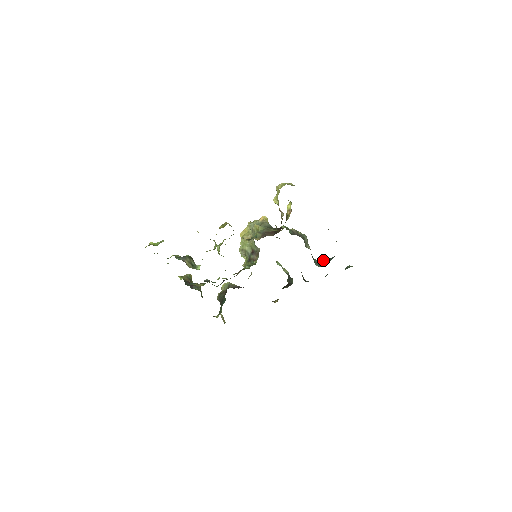
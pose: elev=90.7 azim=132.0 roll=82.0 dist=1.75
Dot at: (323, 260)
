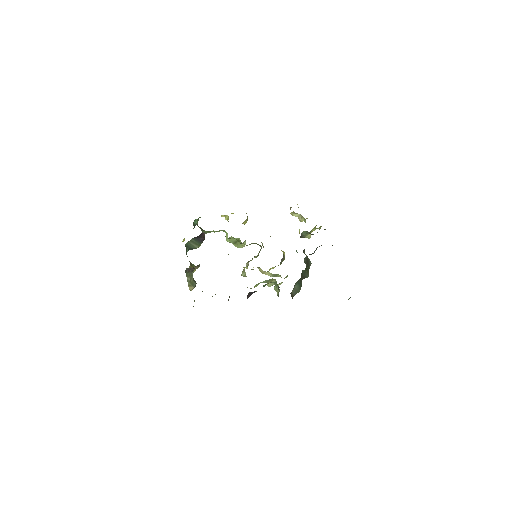
Dot at: occluded
